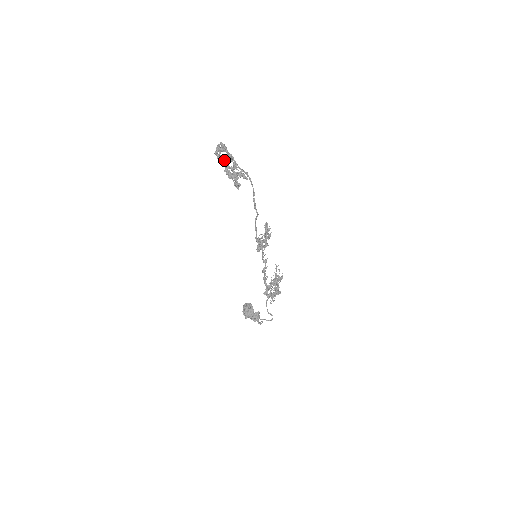
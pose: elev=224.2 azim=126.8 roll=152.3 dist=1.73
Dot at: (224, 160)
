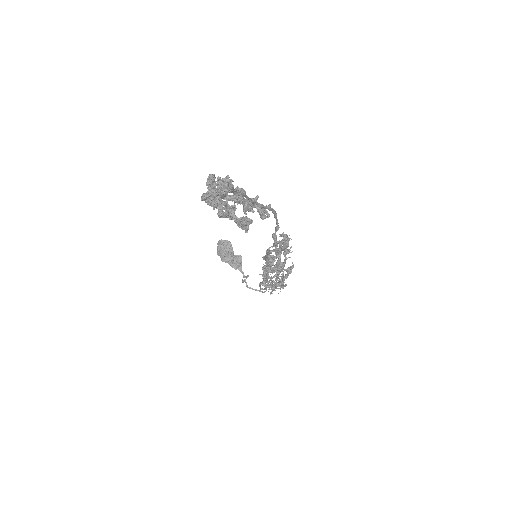
Dot at: occluded
